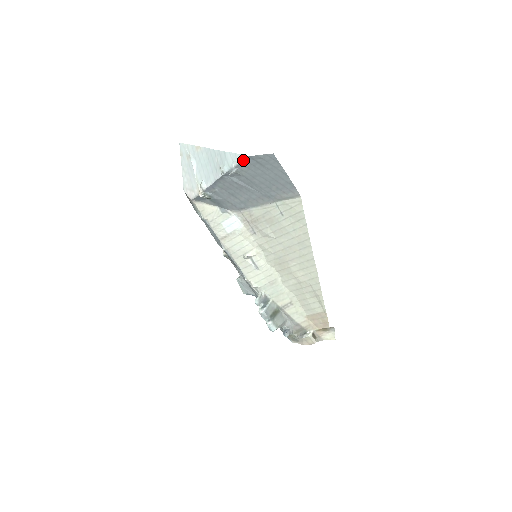
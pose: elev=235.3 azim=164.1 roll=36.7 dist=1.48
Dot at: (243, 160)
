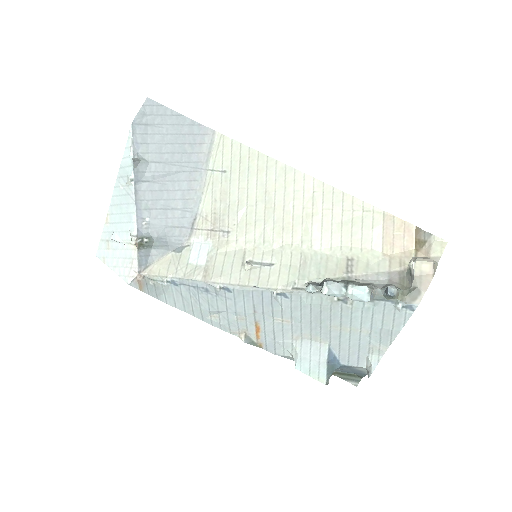
Dot at: (132, 136)
